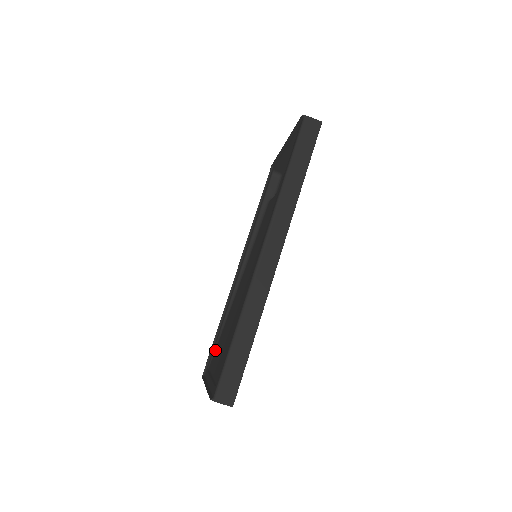
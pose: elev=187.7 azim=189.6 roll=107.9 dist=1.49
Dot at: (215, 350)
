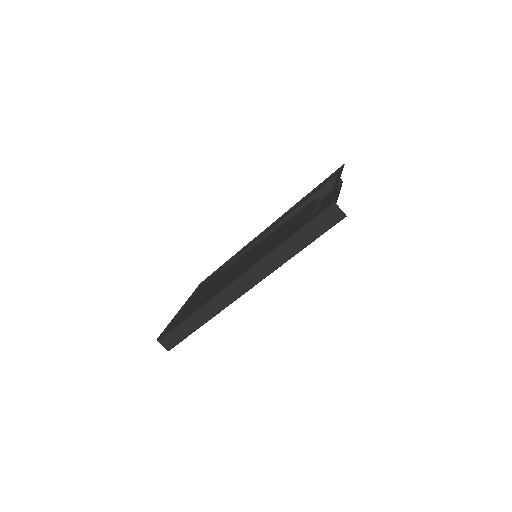
Dot at: (214, 277)
